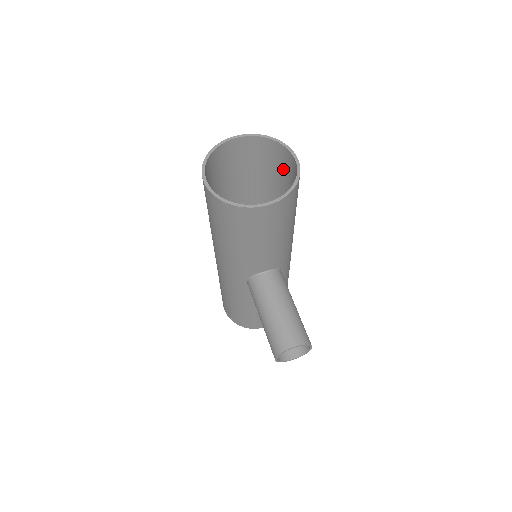
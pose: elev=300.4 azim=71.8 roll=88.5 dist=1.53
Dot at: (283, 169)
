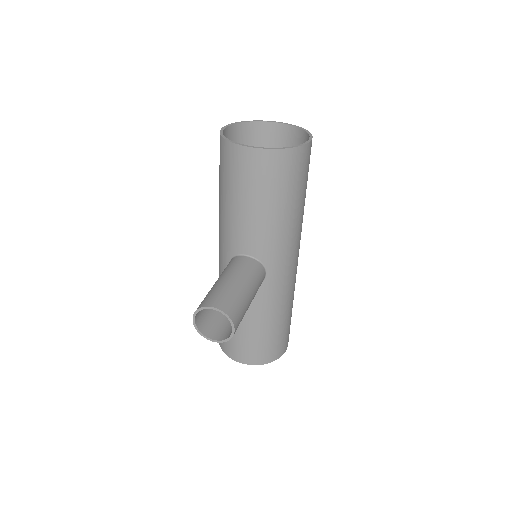
Dot at: occluded
